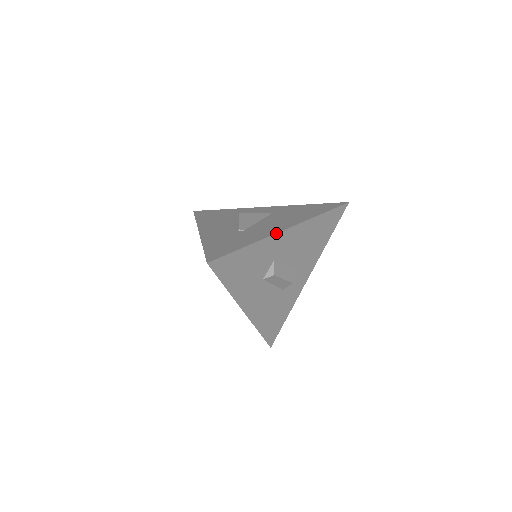
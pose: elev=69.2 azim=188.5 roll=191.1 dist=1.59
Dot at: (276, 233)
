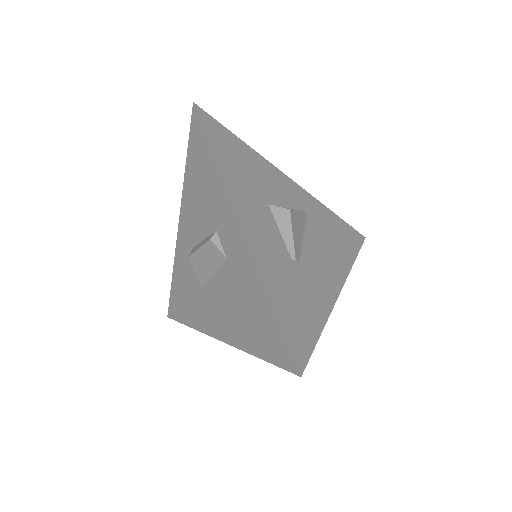
Dot at: (336, 300)
